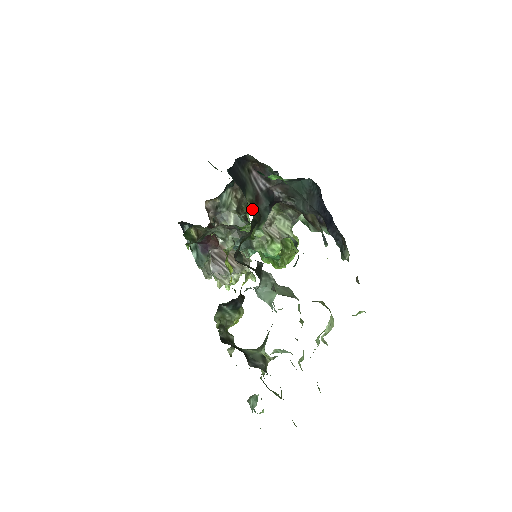
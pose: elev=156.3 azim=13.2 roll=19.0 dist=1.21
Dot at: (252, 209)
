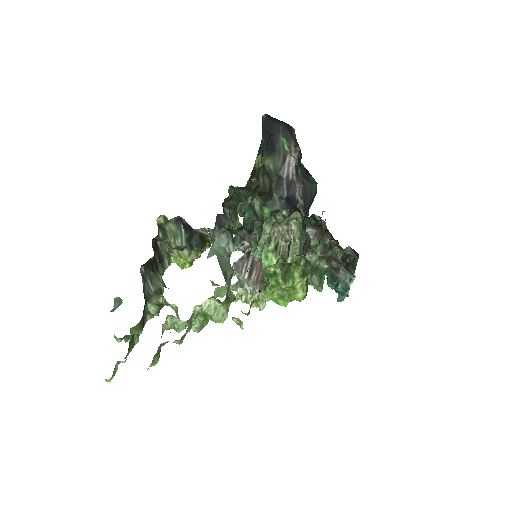
Dot at: (258, 164)
